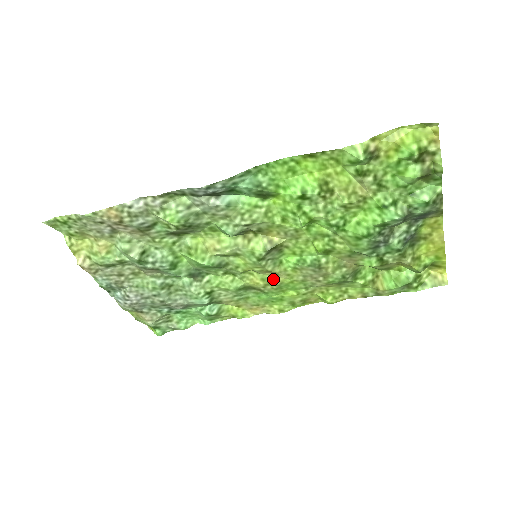
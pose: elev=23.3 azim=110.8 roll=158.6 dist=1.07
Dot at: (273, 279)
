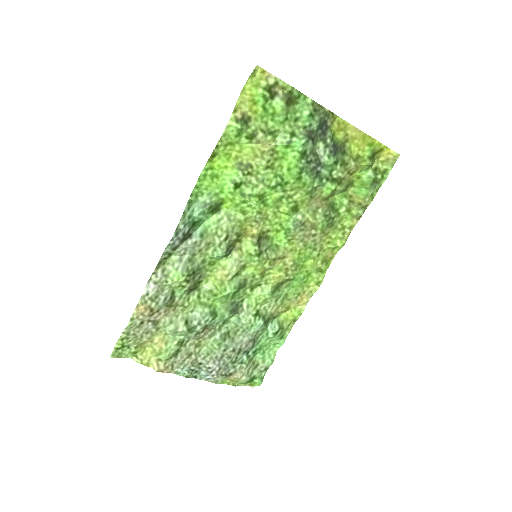
Dot at: (286, 263)
